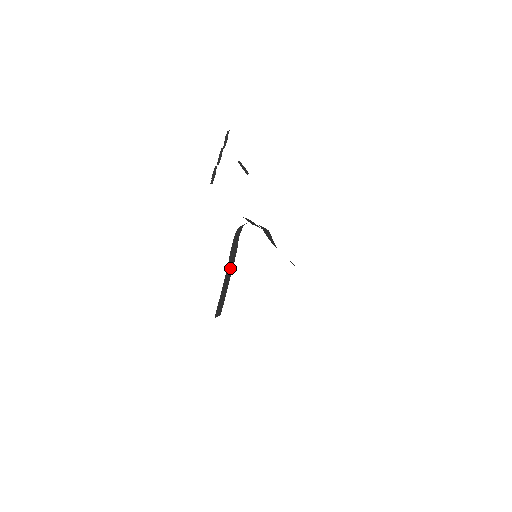
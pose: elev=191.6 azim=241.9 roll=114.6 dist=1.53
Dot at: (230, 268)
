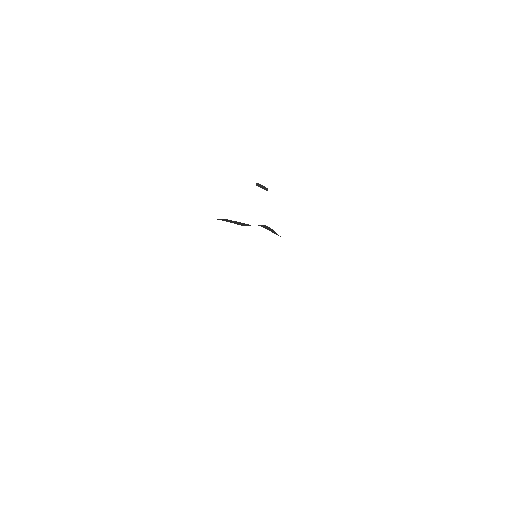
Dot at: occluded
